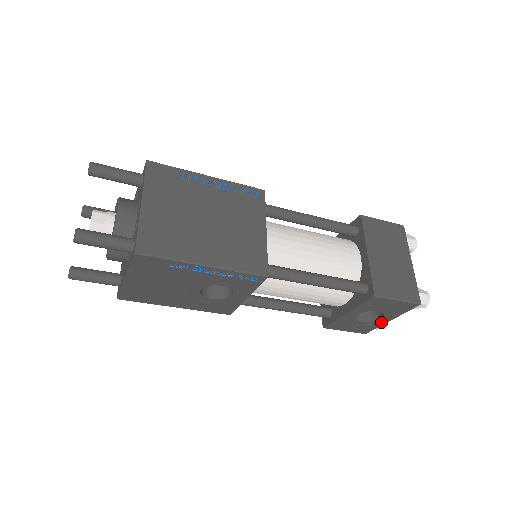
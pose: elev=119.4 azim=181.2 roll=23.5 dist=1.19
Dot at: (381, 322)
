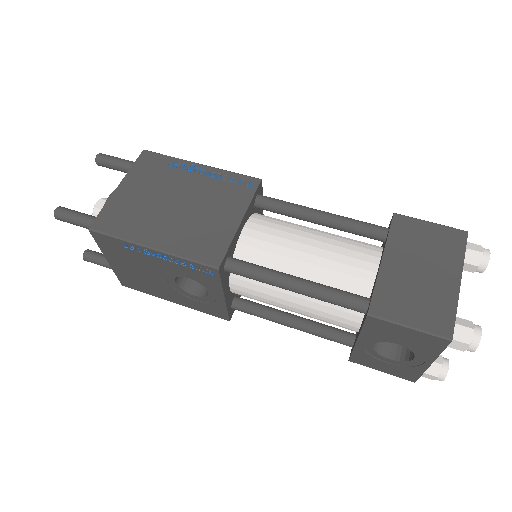
Dot at: (419, 365)
